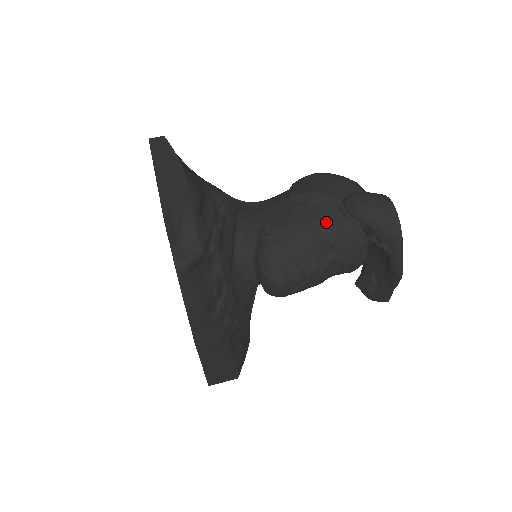
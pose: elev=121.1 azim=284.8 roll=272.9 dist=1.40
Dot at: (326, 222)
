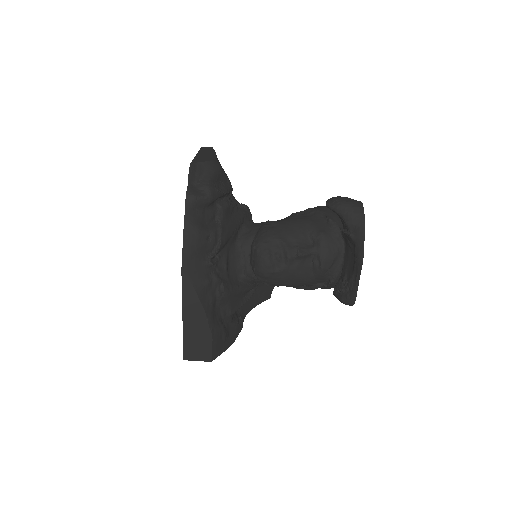
Dot at: (313, 223)
